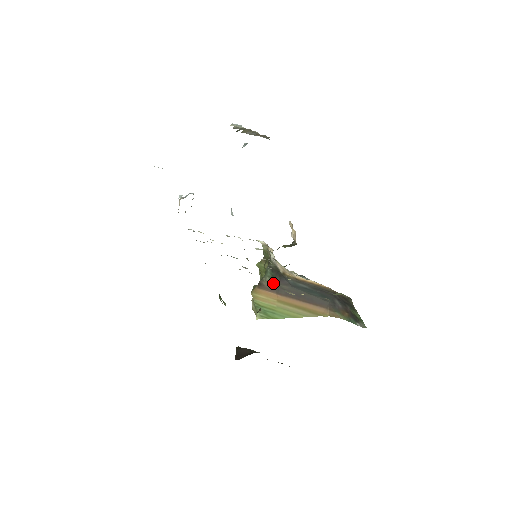
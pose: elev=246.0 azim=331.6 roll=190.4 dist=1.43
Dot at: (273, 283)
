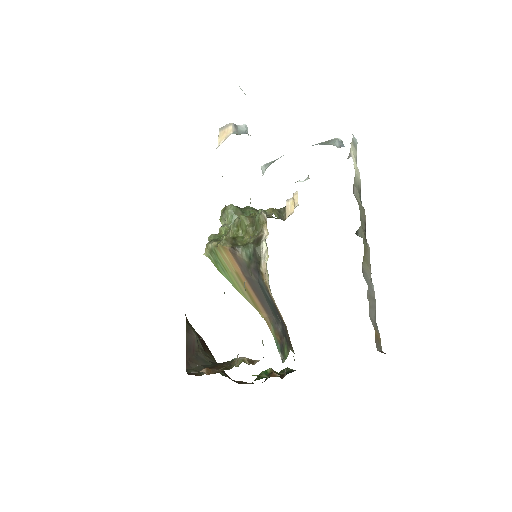
Dot at: (245, 262)
